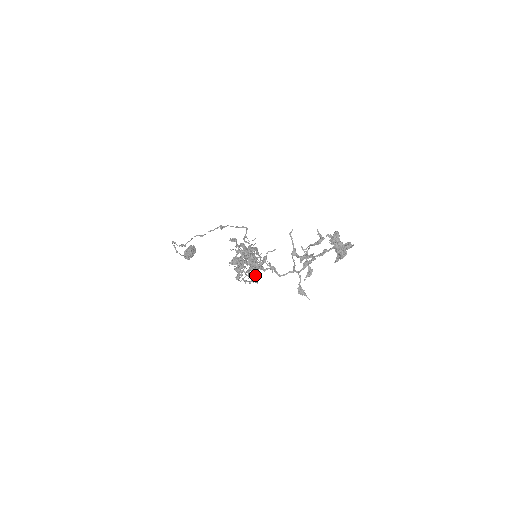
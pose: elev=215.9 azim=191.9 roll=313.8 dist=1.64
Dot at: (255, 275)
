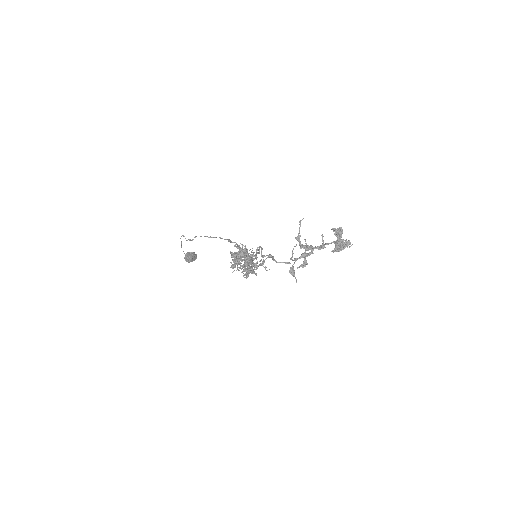
Dot at: (249, 270)
